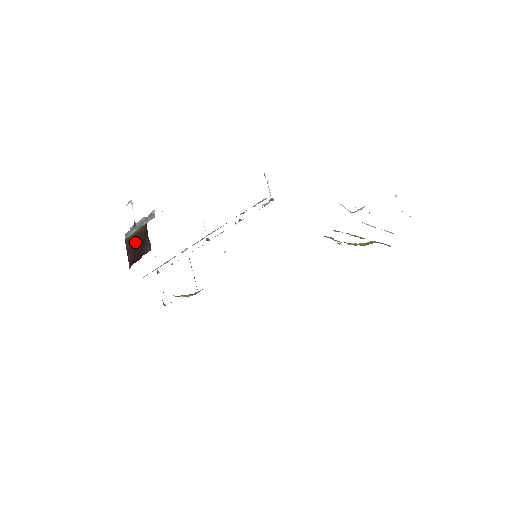
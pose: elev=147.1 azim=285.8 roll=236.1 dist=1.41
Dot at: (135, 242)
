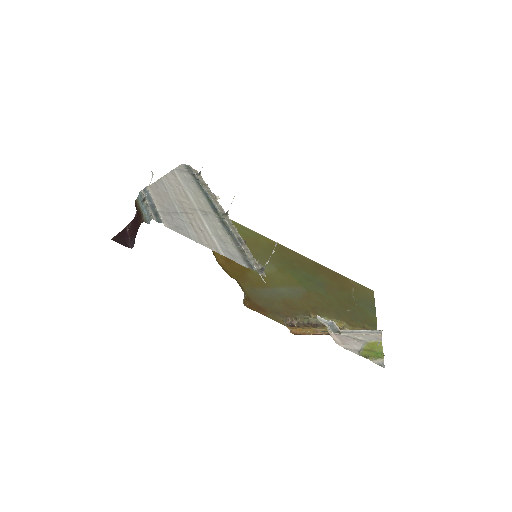
Dot at: (138, 214)
